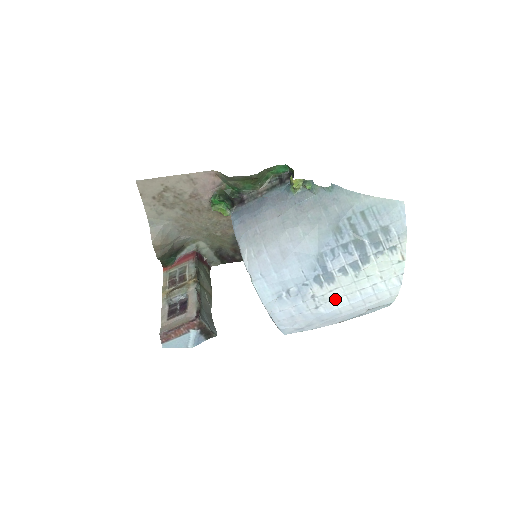
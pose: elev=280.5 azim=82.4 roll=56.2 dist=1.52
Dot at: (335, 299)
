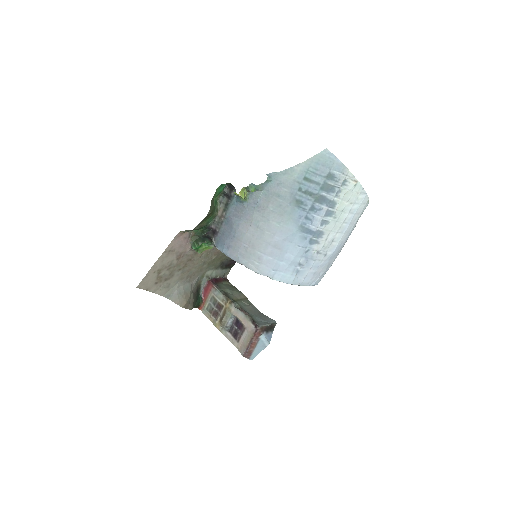
Dot at: (333, 240)
